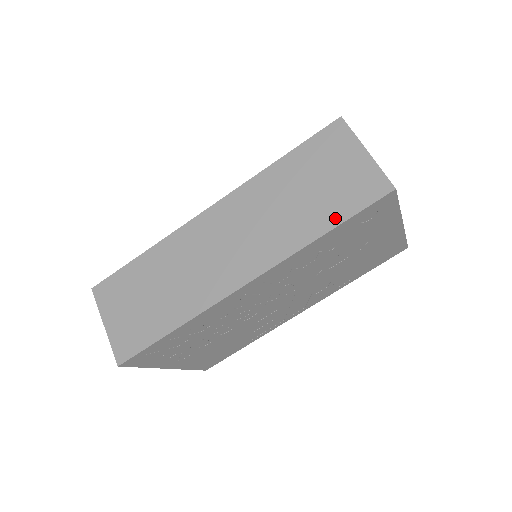
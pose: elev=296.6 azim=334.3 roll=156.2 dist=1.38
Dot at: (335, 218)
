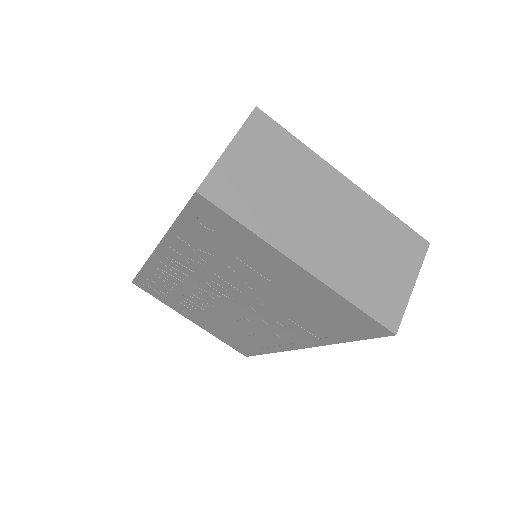
Dot at: occluded
